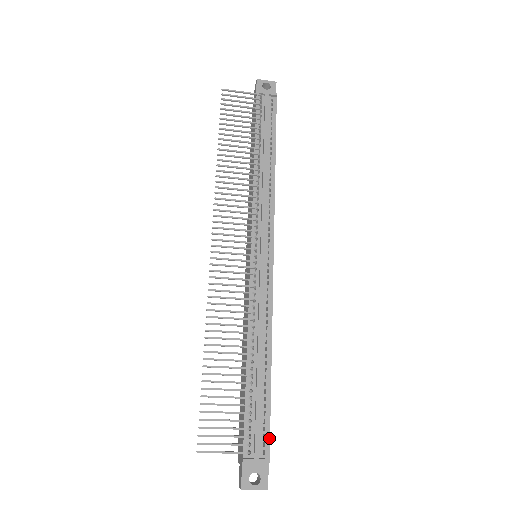
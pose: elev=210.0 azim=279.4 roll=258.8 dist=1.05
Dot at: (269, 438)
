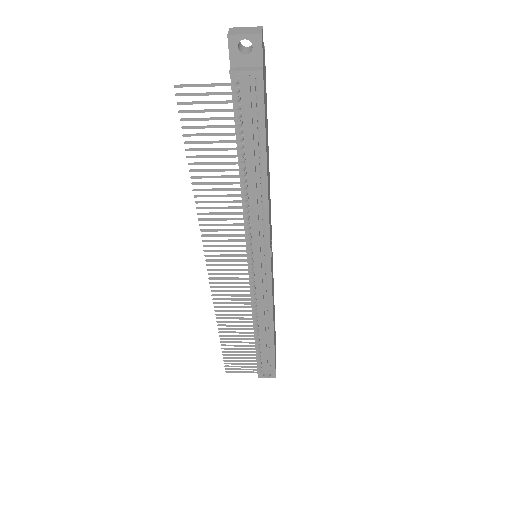
Dot at: occluded
